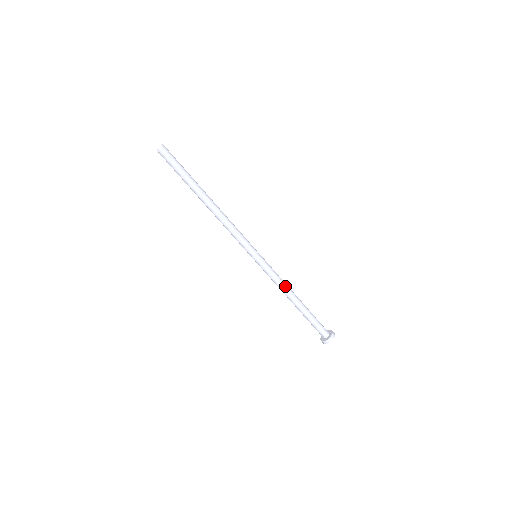
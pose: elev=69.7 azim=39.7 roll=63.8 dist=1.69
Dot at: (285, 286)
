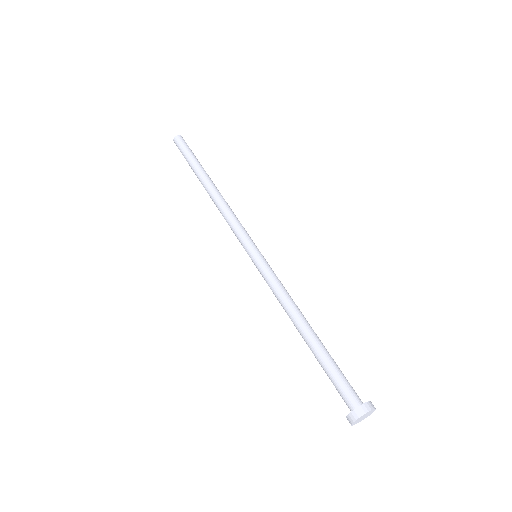
Dot at: (293, 301)
